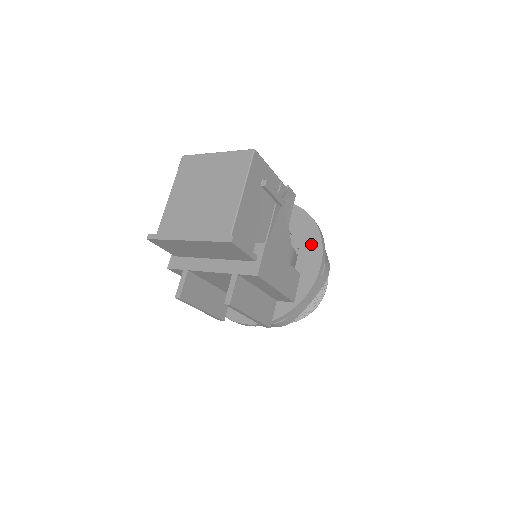
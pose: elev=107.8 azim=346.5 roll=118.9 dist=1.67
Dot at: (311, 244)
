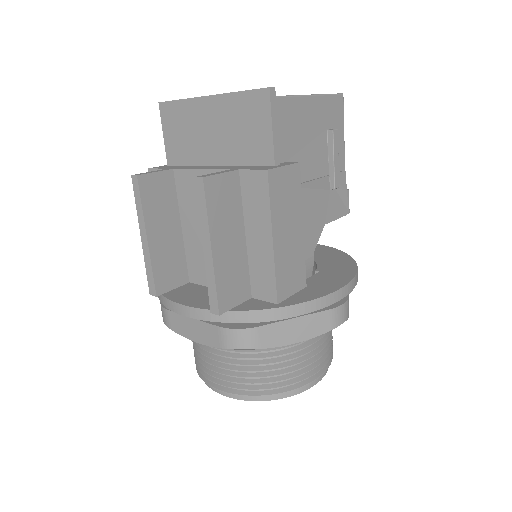
Dot at: (339, 271)
